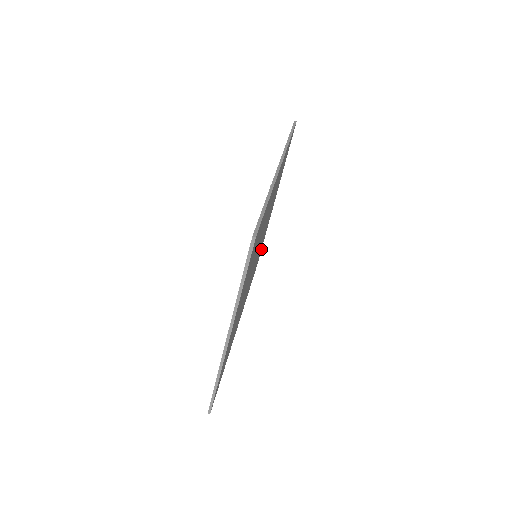
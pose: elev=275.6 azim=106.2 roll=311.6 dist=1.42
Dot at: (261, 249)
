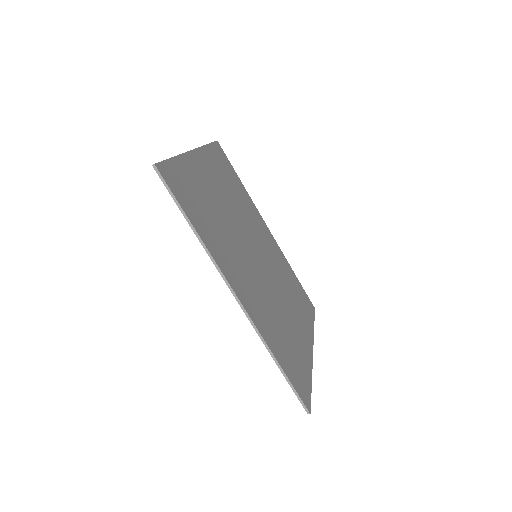
Dot at: (212, 145)
